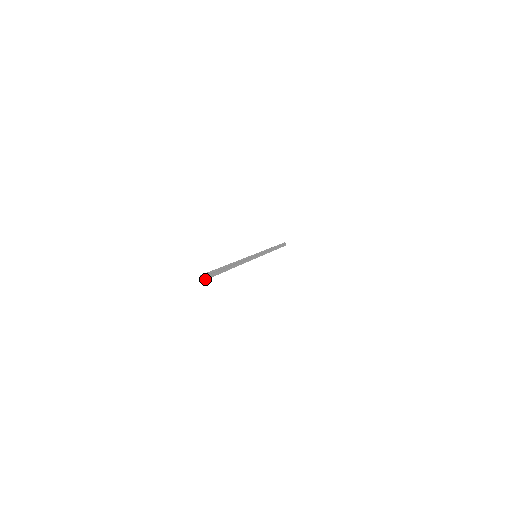
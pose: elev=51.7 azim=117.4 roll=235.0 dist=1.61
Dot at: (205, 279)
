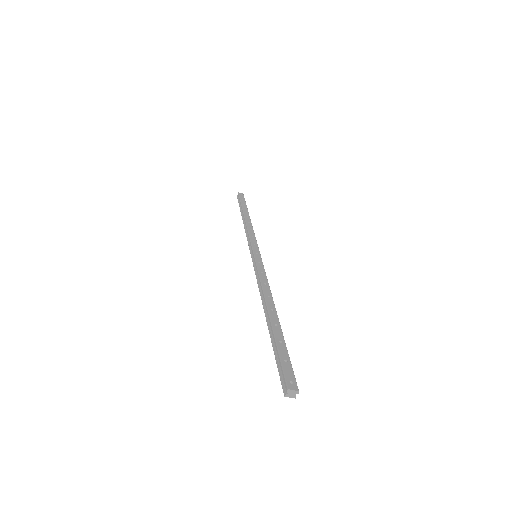
Dot at: (291, 397)
